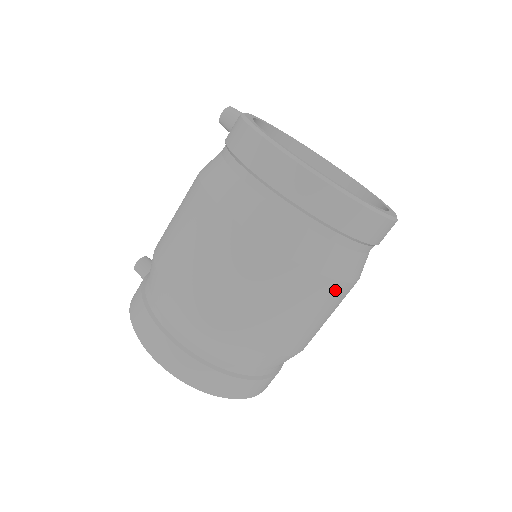
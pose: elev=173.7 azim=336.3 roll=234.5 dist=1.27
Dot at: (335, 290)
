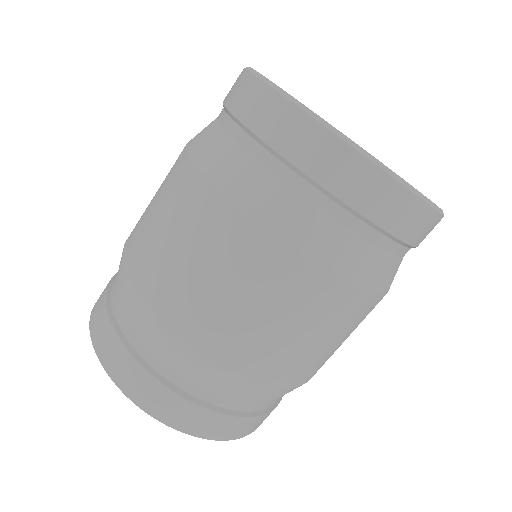
Dot at: (327, 291)
